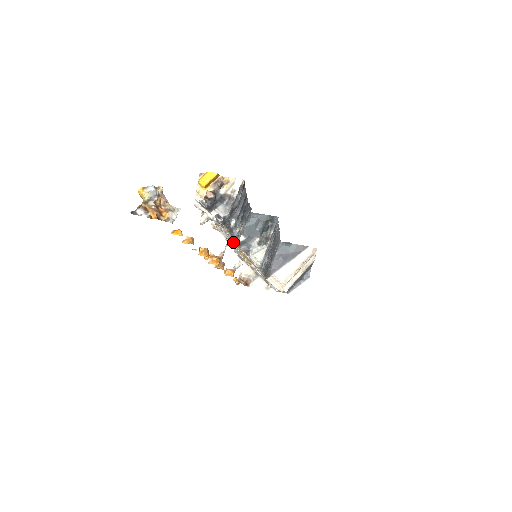
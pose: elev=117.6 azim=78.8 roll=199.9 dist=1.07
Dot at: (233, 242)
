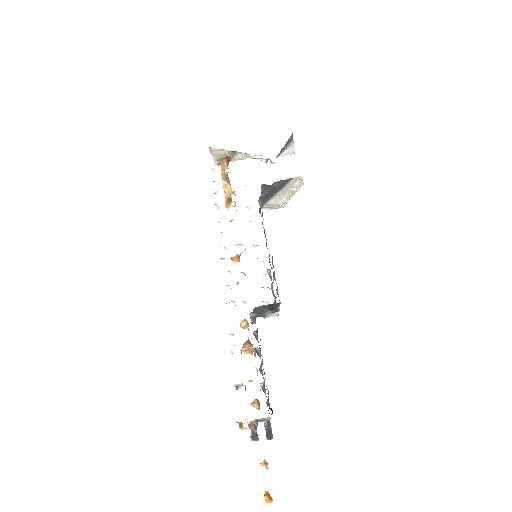
Dot at: occluded
